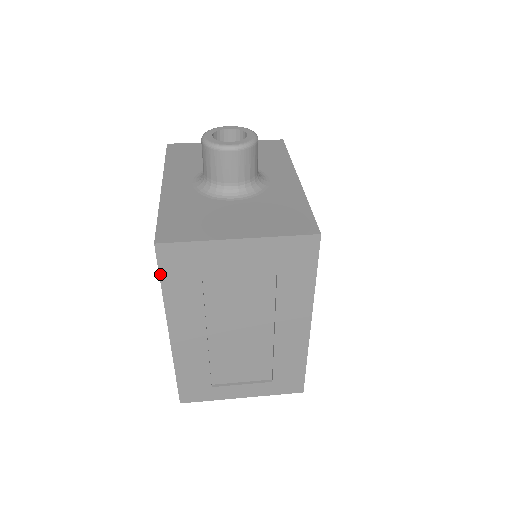
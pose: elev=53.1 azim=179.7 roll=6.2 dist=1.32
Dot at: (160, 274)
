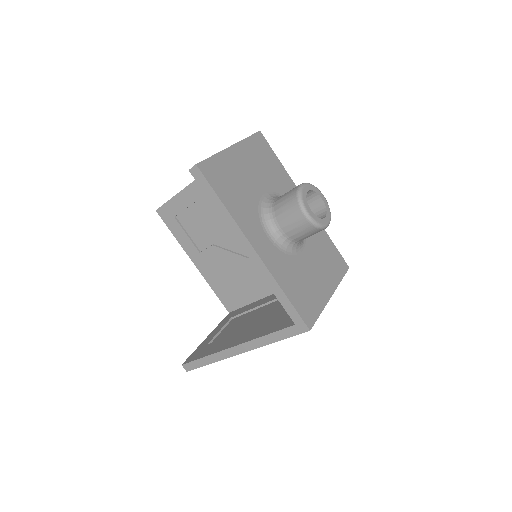
Dot at: occluded
